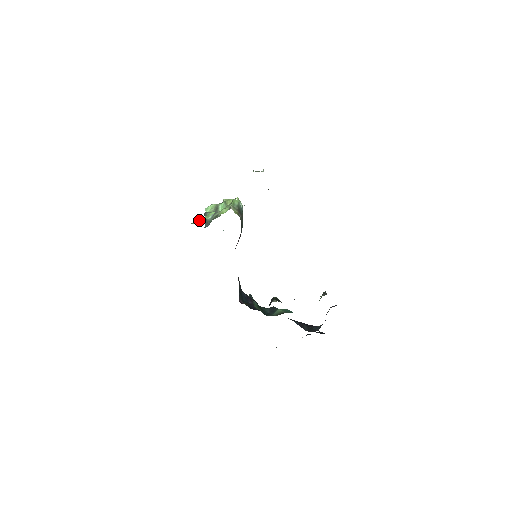
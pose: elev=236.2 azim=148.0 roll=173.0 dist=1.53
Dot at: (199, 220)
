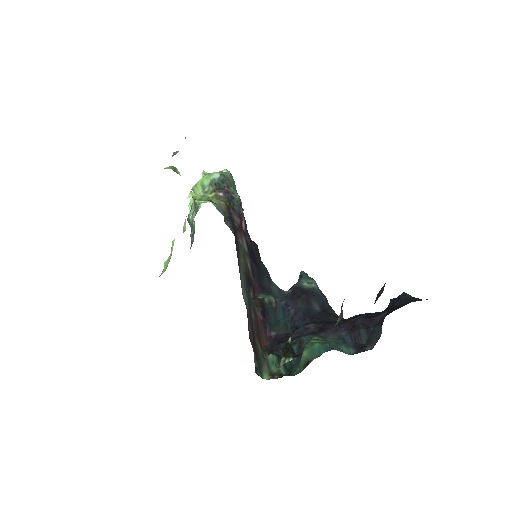
Dot at: (166, 263)
